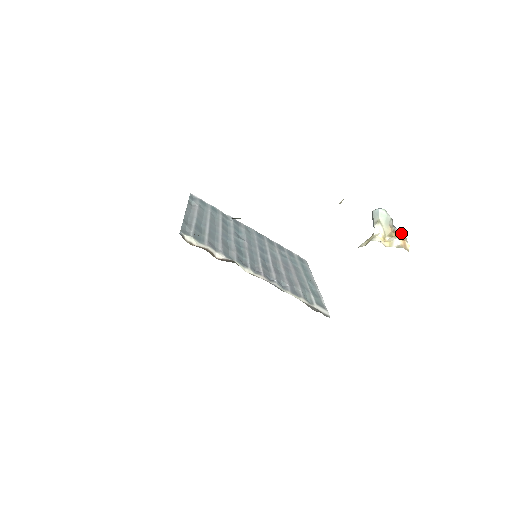
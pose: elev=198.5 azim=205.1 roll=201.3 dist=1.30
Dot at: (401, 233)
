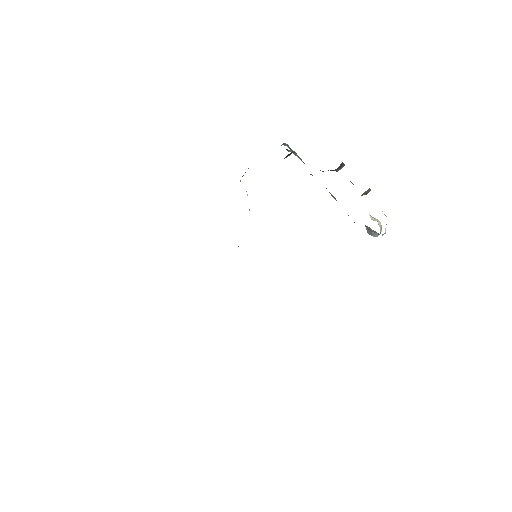
Dot at: occluded
